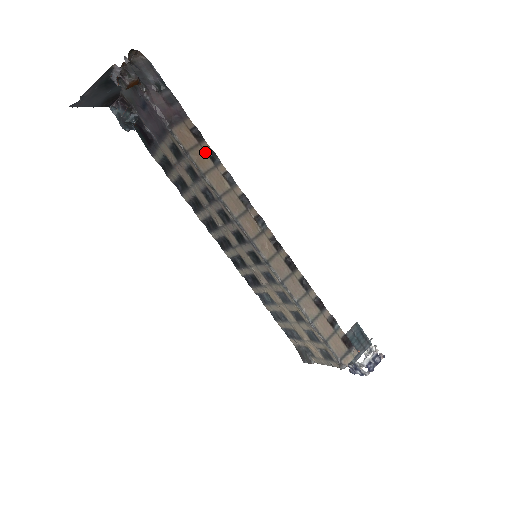
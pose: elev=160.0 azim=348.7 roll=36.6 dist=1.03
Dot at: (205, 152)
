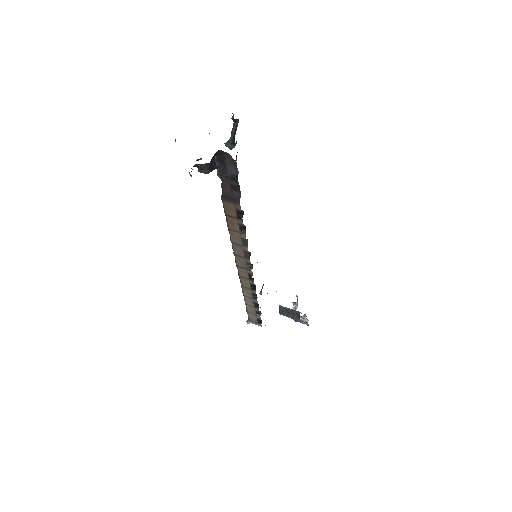
Dot at: (238, 223)
